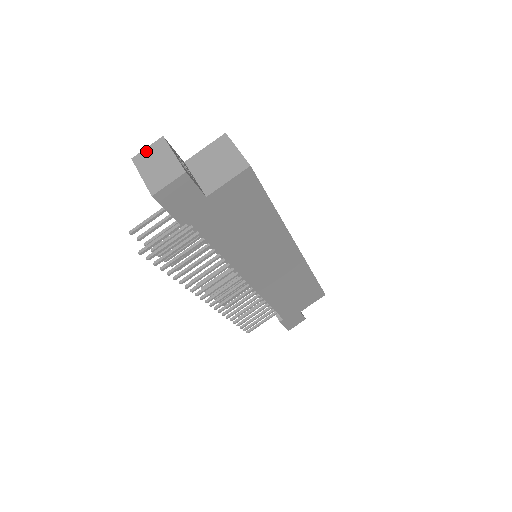
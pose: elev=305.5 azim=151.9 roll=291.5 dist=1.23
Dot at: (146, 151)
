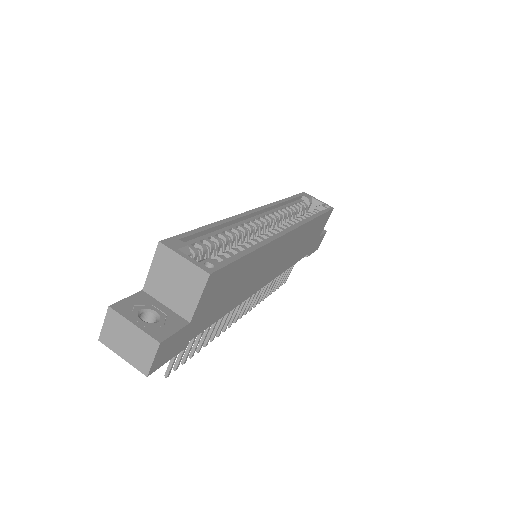
Dot at: (105, 329)
